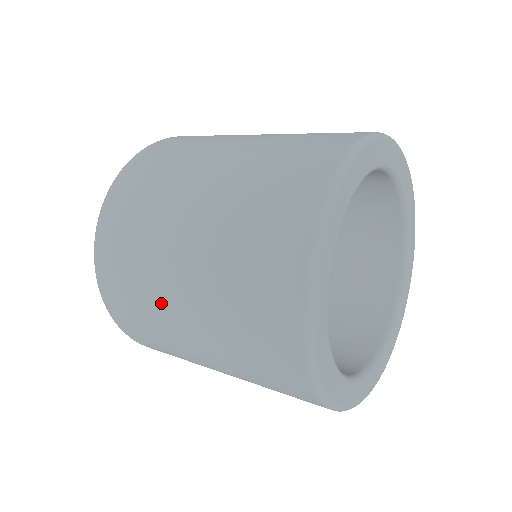
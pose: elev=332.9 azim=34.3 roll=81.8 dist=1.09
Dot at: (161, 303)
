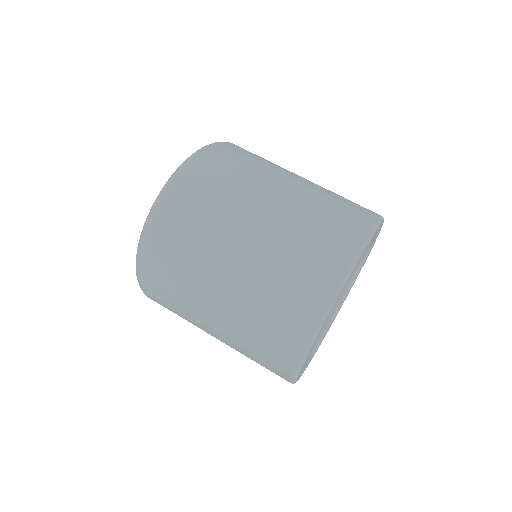
Dot at: (205, 271)
